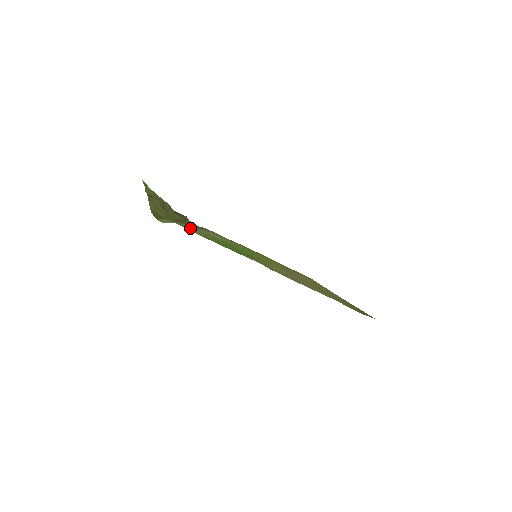
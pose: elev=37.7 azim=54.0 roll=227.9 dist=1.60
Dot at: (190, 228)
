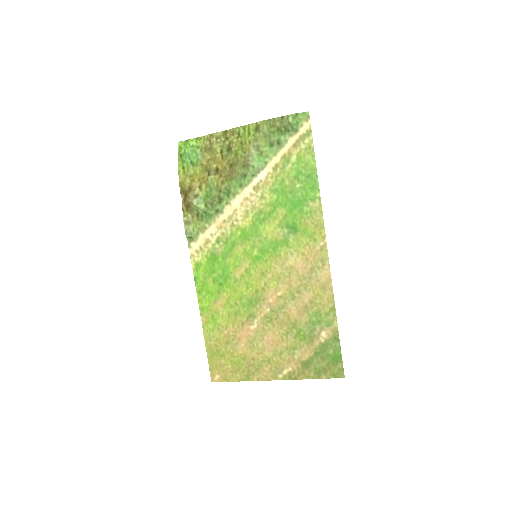
Dot at: (290, 150)
